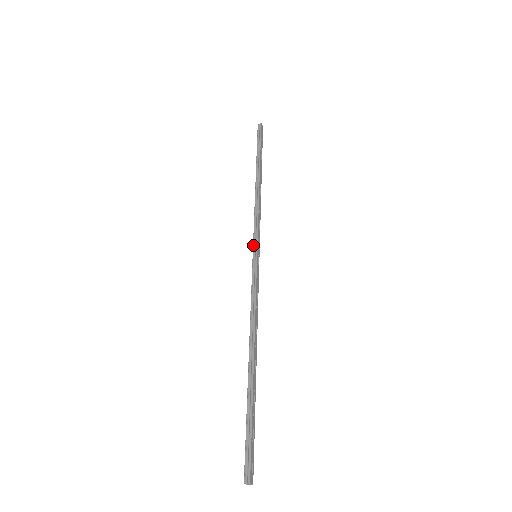
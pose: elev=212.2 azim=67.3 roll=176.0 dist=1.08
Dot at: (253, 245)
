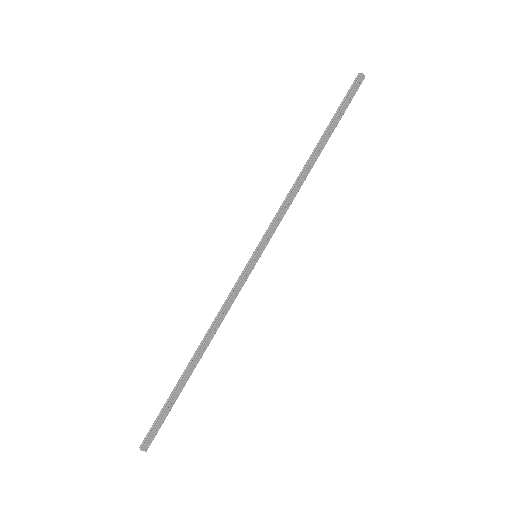
Dot at: occluded
